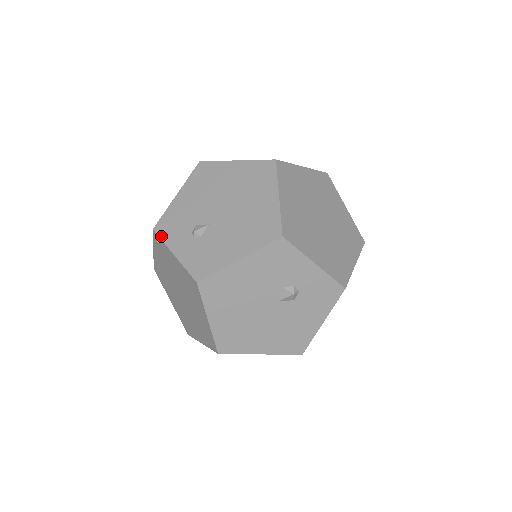
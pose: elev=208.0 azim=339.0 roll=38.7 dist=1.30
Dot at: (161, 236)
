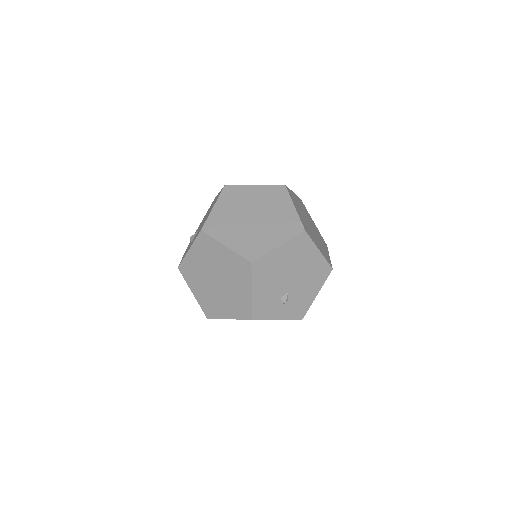
Dot at: (262, 319)
